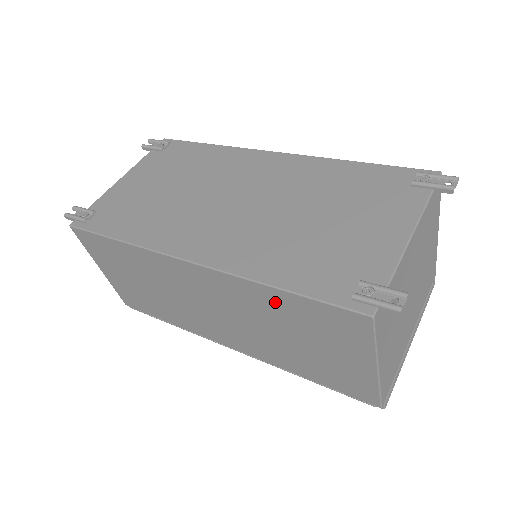
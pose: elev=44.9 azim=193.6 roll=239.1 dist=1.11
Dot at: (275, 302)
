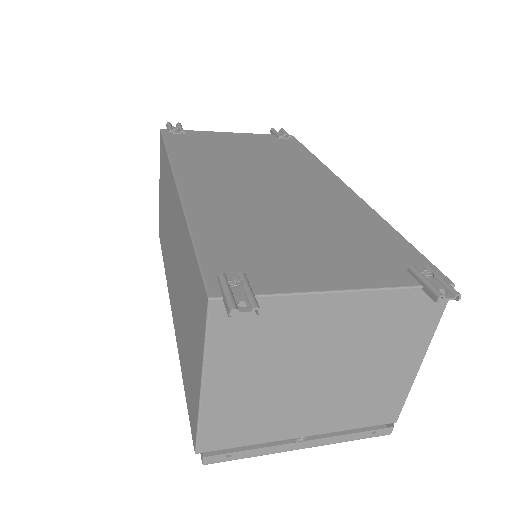
Dot at: (187, 253)
